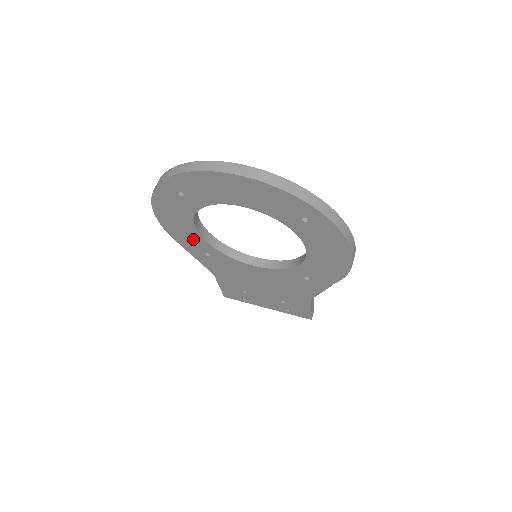
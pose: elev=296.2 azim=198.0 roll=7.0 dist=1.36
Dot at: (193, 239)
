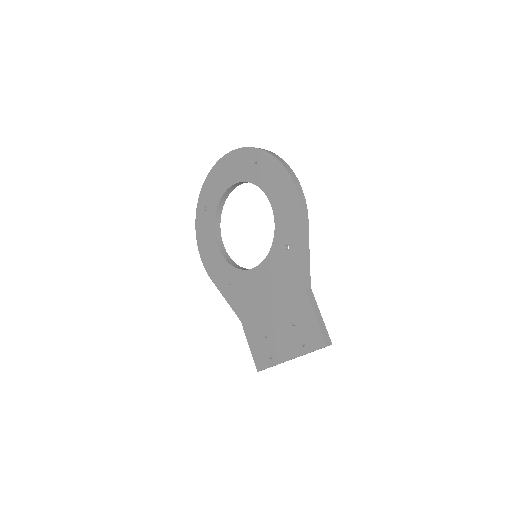
Dot at: (219, 265)
